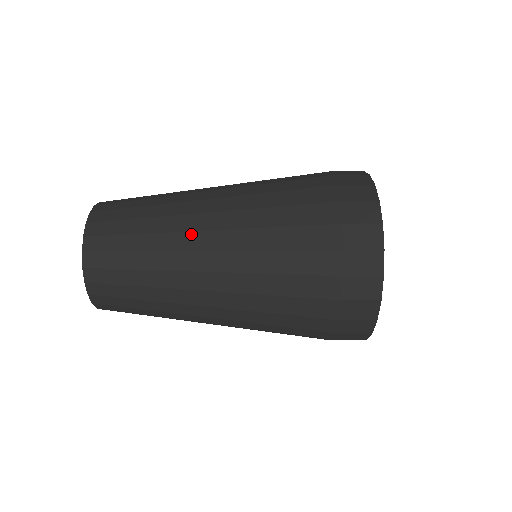
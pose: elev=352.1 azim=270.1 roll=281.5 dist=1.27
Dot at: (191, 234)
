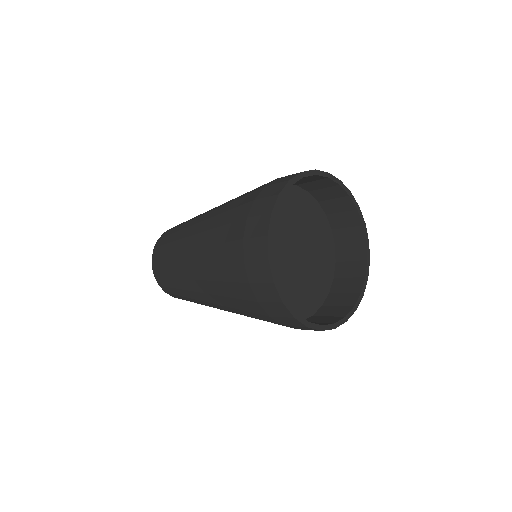
Dot at: (184, 253)
